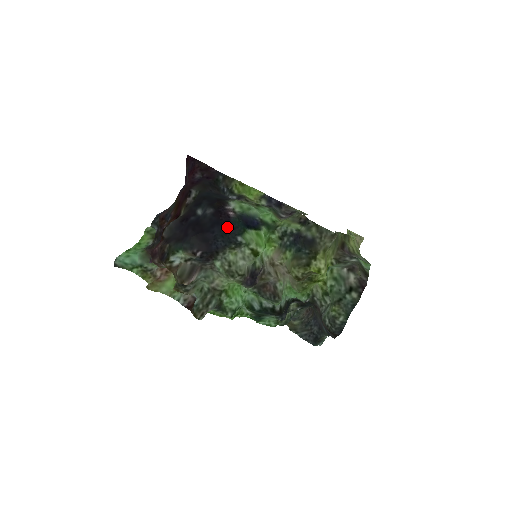
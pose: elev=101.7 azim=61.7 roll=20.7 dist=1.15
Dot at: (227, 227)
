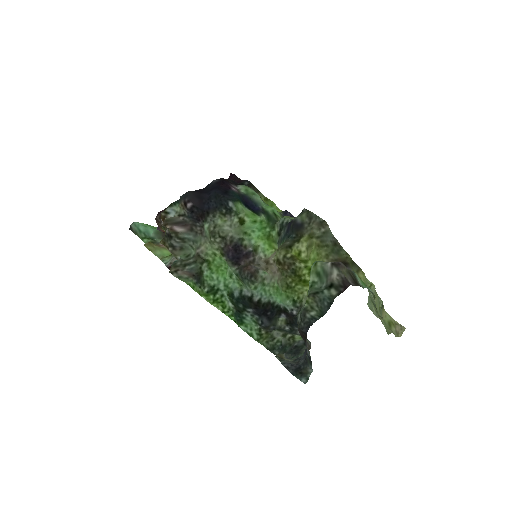
Dot at: (223, 192)
